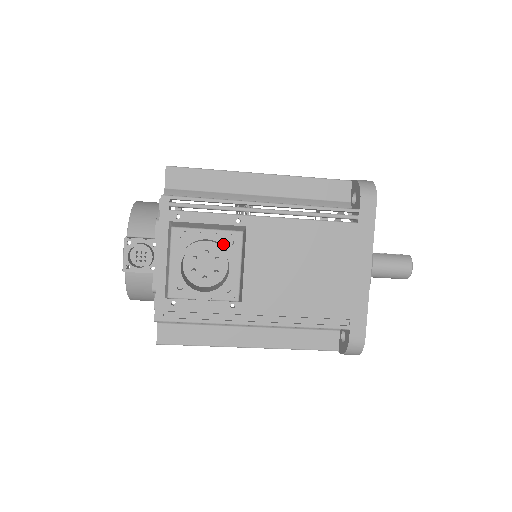
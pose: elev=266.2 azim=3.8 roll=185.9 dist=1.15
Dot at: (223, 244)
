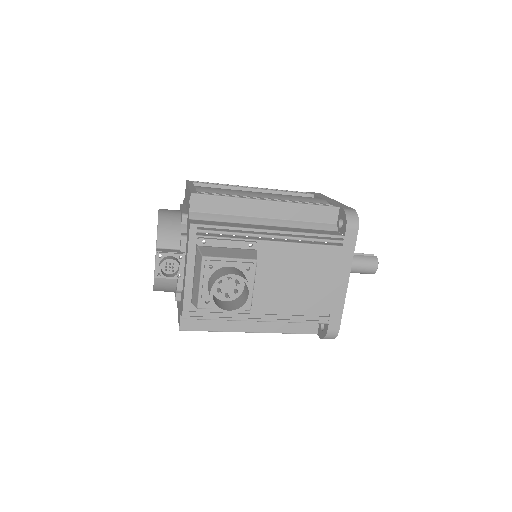
Dot at: (242, 270)
